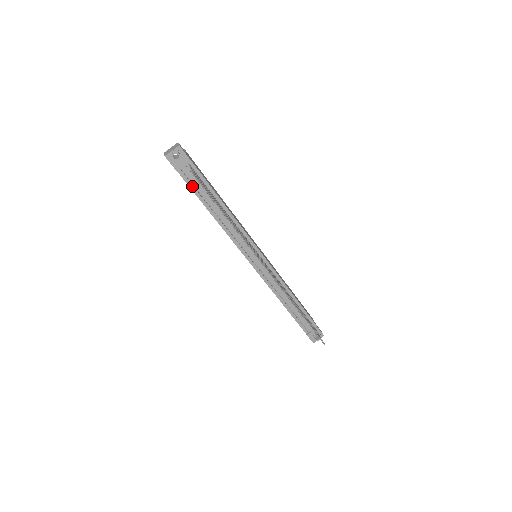
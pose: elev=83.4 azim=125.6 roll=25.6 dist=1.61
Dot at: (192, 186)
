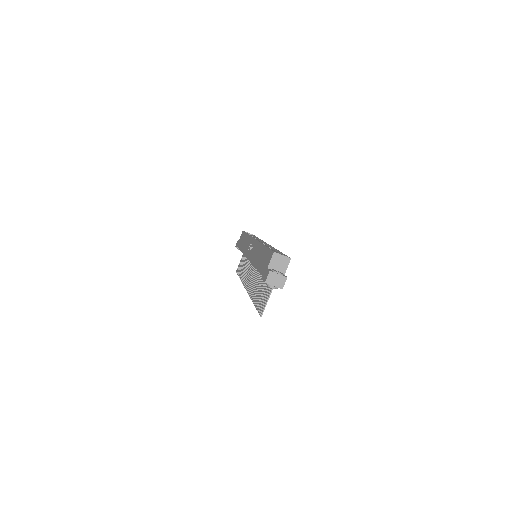
Dot at: occluded
